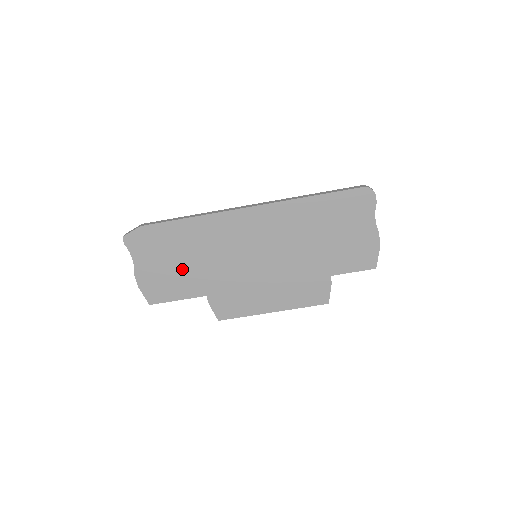
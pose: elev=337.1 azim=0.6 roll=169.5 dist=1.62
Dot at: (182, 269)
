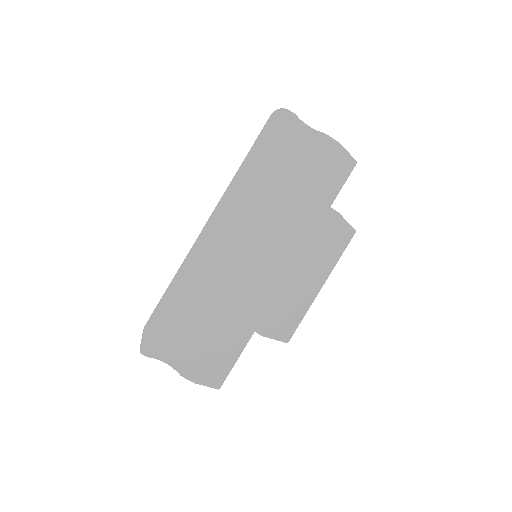
Dot at: (211, 329)
